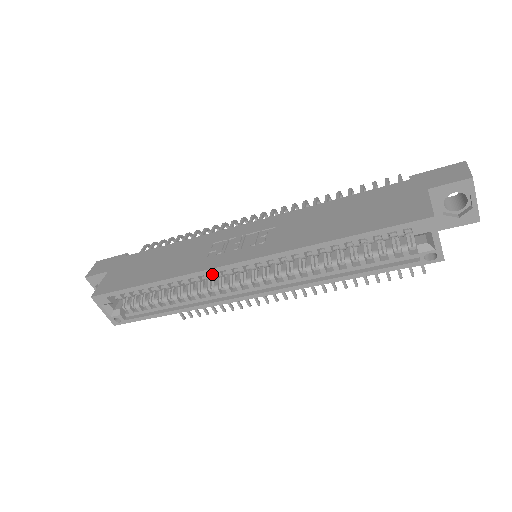
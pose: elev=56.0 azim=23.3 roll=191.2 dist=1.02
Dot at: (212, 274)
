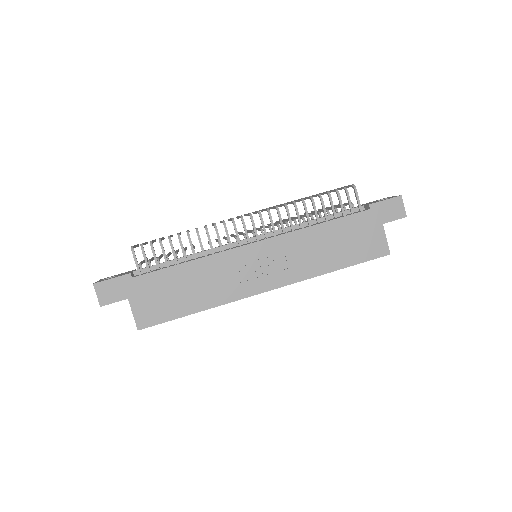
Dot at: occluded
